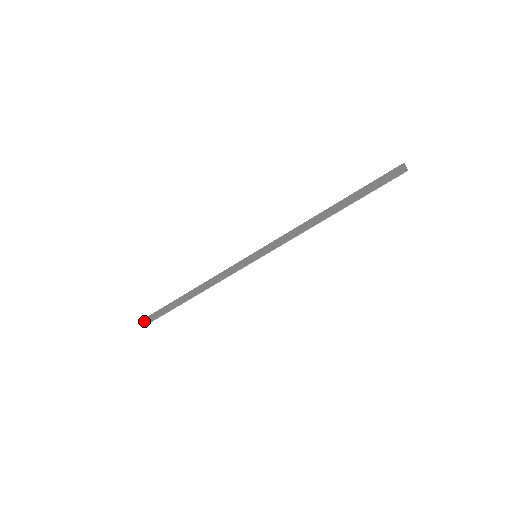
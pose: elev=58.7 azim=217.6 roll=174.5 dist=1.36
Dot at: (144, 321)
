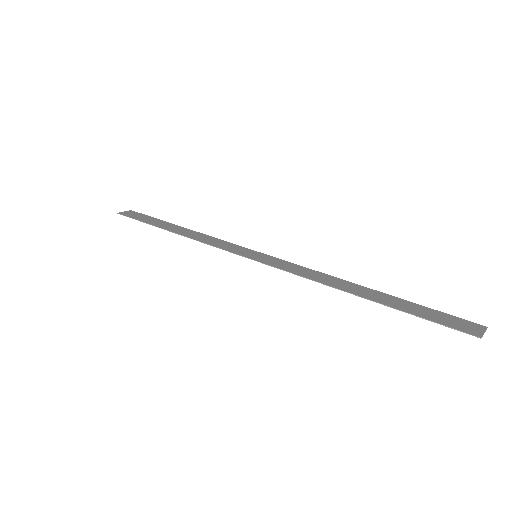
Dot at: (126, 211)
